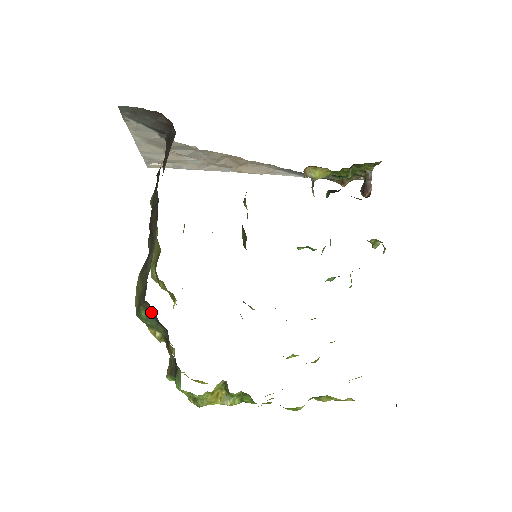
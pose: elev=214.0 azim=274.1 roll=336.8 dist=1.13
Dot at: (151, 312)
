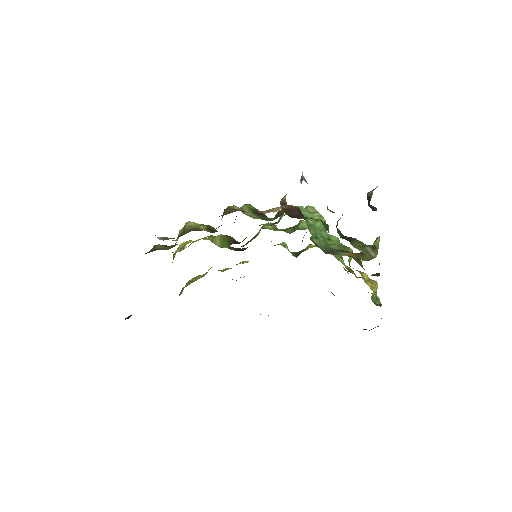
Dot at: occluded
